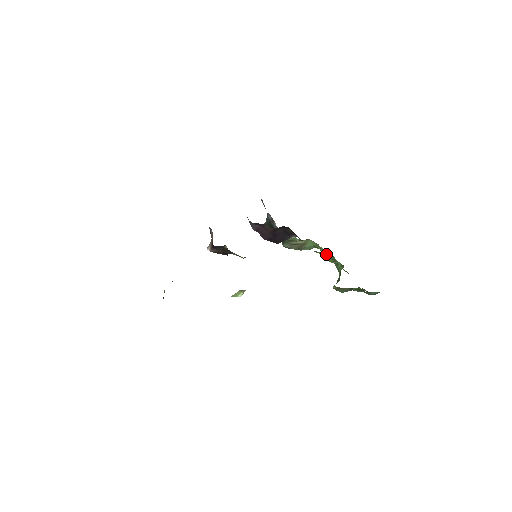
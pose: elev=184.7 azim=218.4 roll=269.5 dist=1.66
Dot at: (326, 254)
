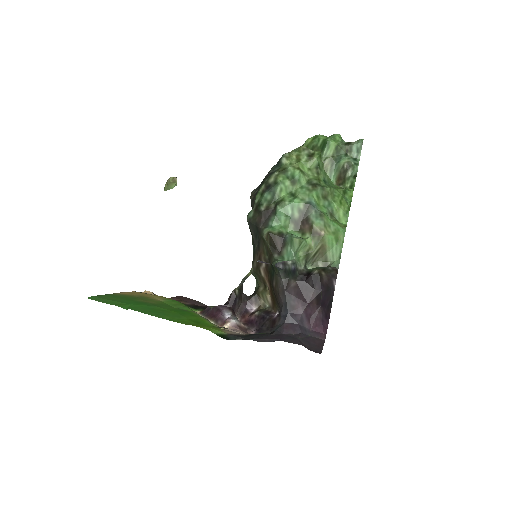
Dot at: (327, 204)
